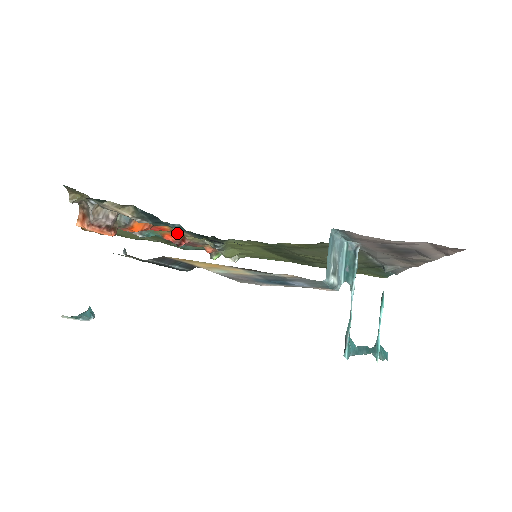
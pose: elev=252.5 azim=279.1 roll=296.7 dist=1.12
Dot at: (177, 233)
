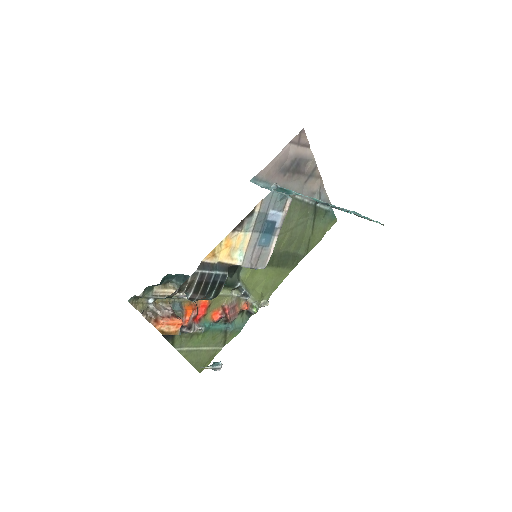
Dot at: (216, 307)
